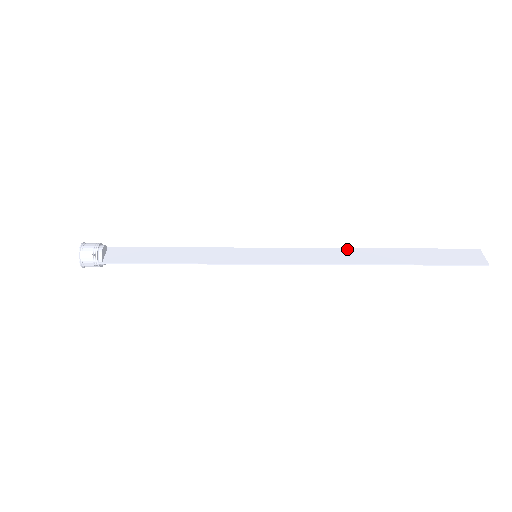
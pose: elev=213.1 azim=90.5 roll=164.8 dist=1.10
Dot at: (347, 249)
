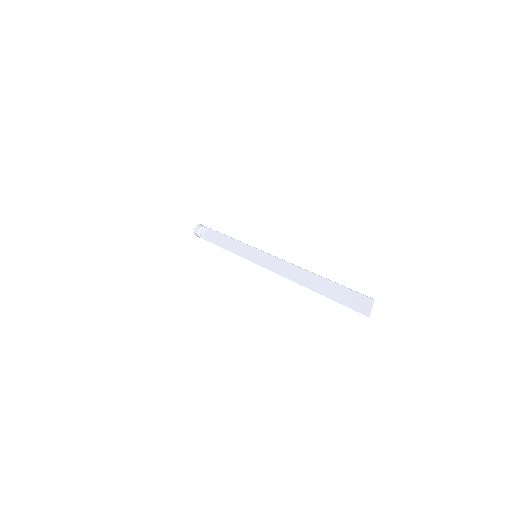
Dot at: (297, 267)
